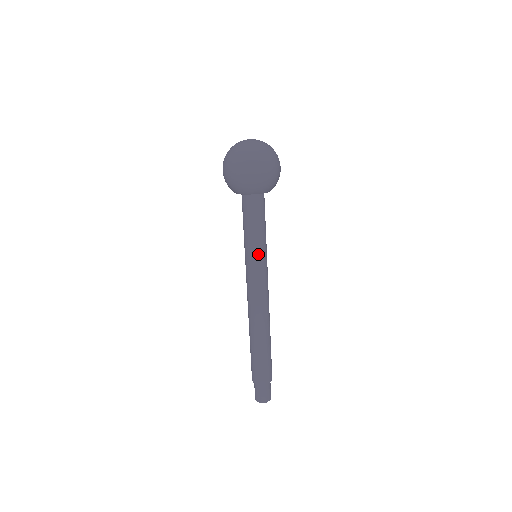
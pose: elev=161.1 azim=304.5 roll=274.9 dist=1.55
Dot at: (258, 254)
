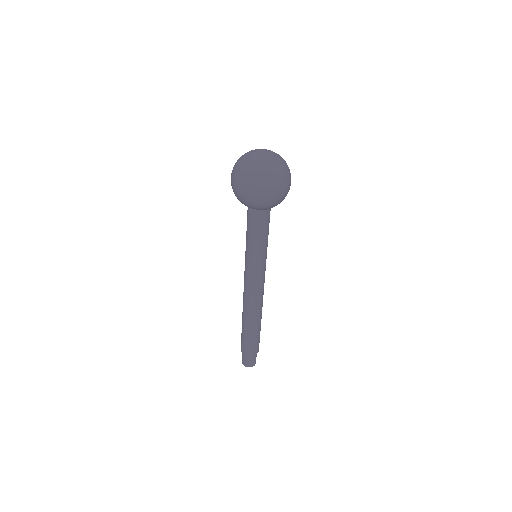
Dot at: (257, 258)
